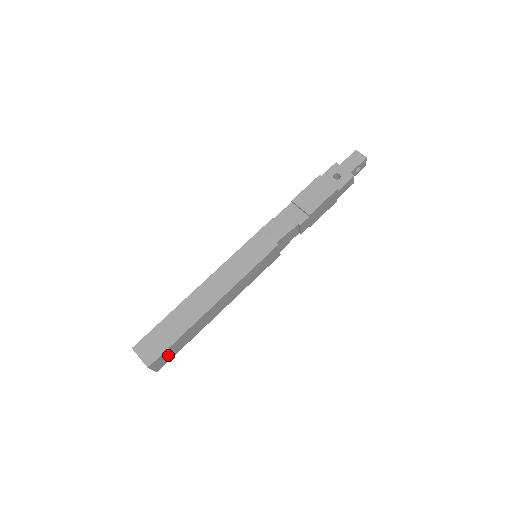
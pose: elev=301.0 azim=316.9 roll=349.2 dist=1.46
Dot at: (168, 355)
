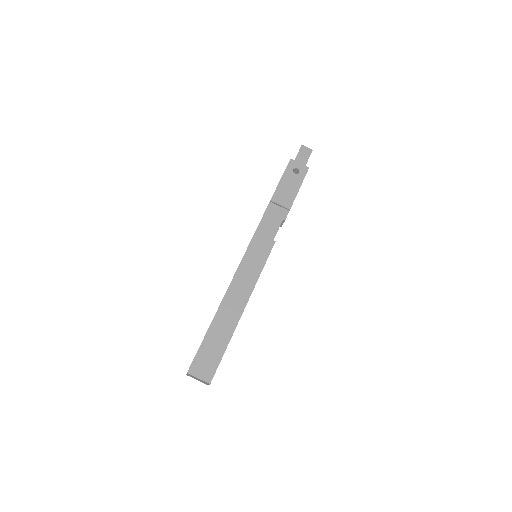
Dot at: occluded
